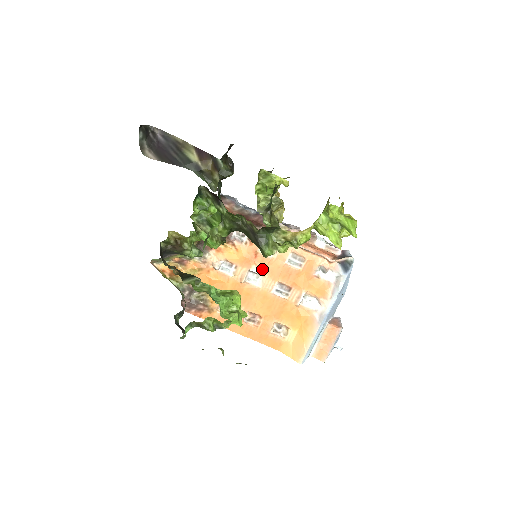
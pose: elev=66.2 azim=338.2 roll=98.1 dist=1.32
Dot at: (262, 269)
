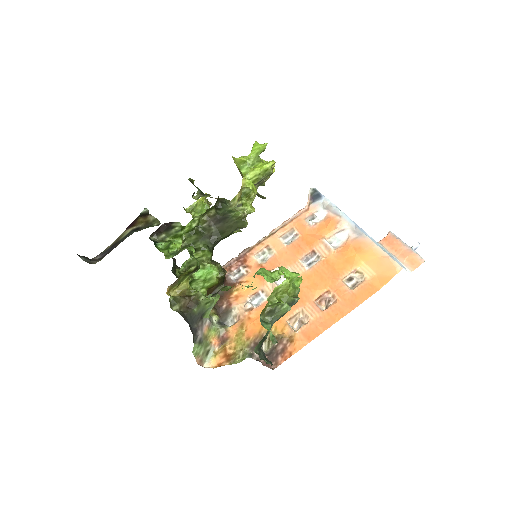
Dot at: occluded
